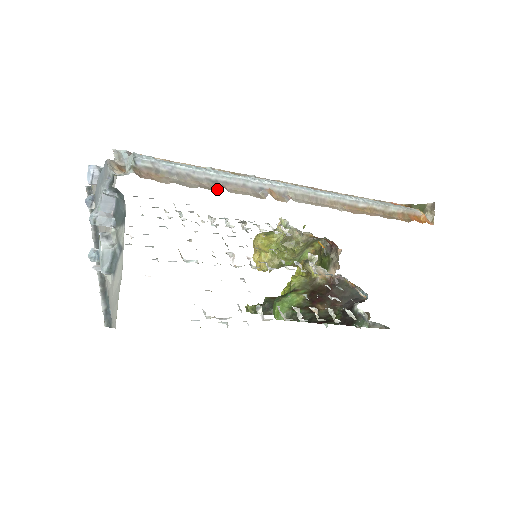
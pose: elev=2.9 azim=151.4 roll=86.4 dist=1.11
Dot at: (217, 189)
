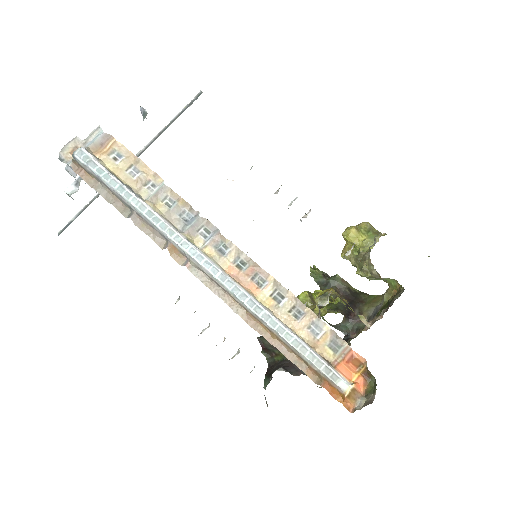
Dot at: (129, 214)
